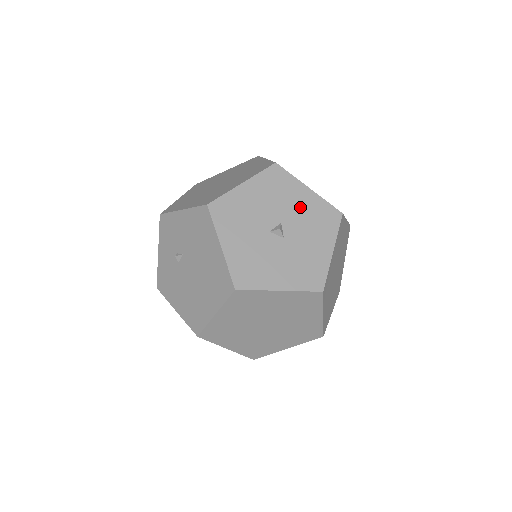
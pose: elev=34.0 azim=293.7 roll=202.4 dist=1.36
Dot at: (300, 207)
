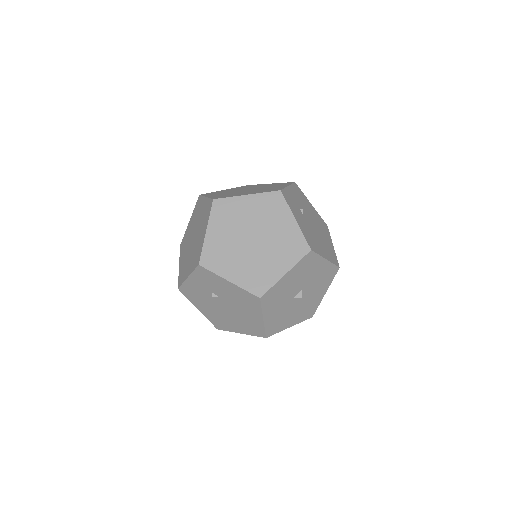
Dot at: (316, 275)
